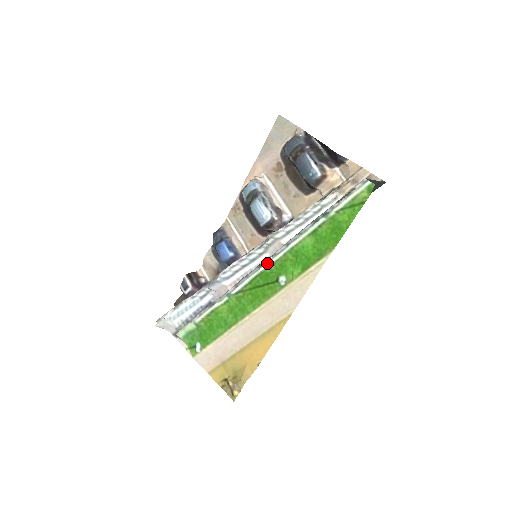
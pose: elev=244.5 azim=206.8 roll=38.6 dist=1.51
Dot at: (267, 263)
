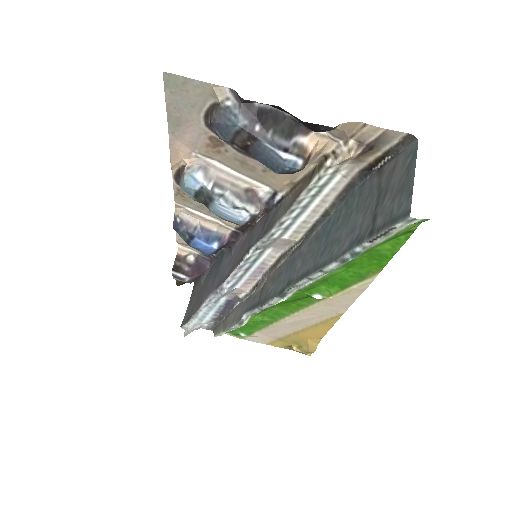
Dot at: (290, 293)
